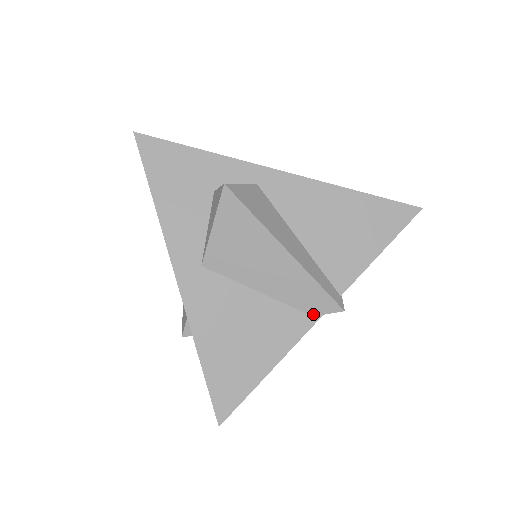
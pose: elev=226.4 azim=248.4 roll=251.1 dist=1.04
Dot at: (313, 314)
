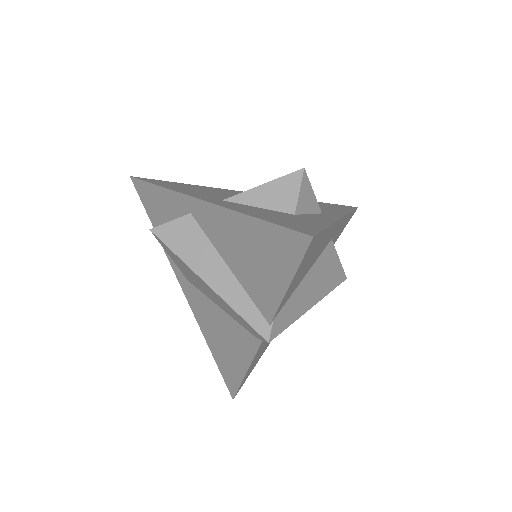
Dot at: (256, 336)
